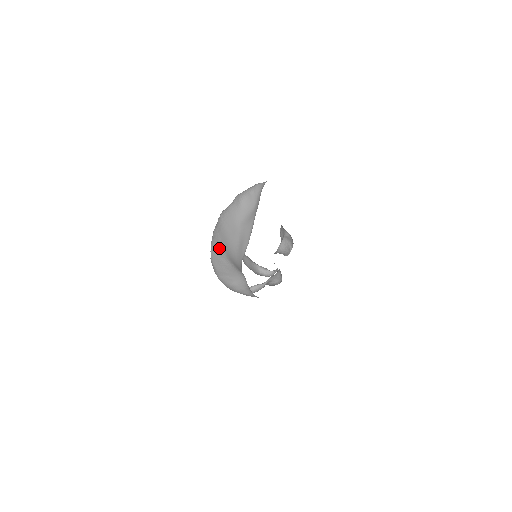
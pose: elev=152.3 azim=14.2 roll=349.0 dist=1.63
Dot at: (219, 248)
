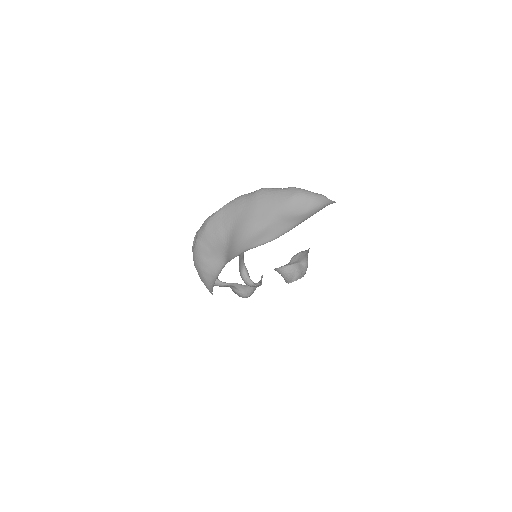
Dot at: (231, 217)
